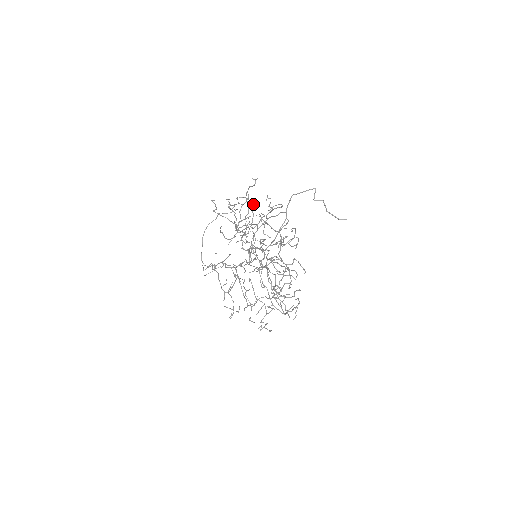
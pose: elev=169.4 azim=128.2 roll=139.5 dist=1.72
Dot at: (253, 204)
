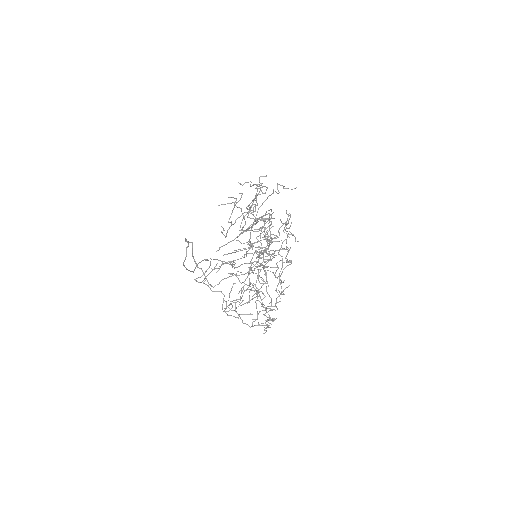
Dot at: (241, 209)
